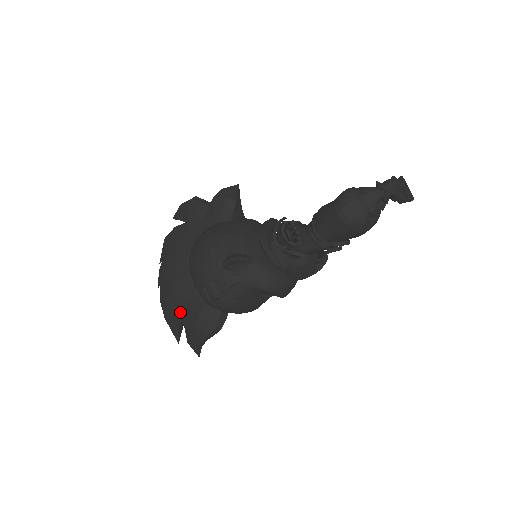
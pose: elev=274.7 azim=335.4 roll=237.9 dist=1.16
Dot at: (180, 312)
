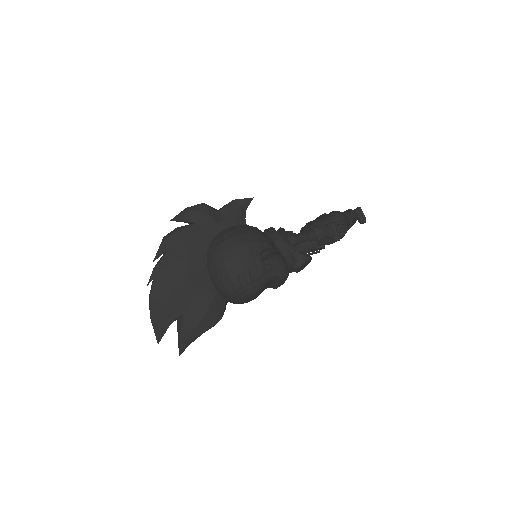
Dot at: (183, 307)
